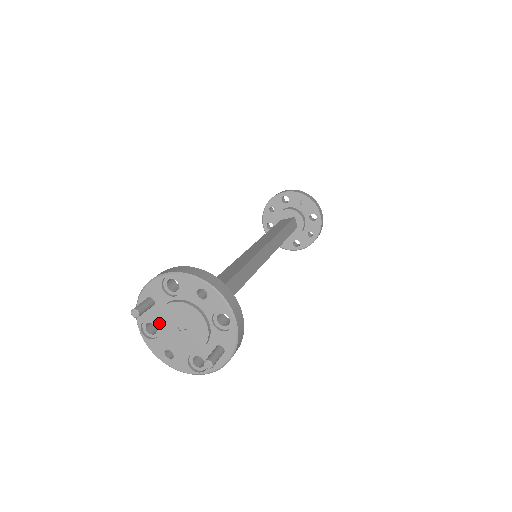
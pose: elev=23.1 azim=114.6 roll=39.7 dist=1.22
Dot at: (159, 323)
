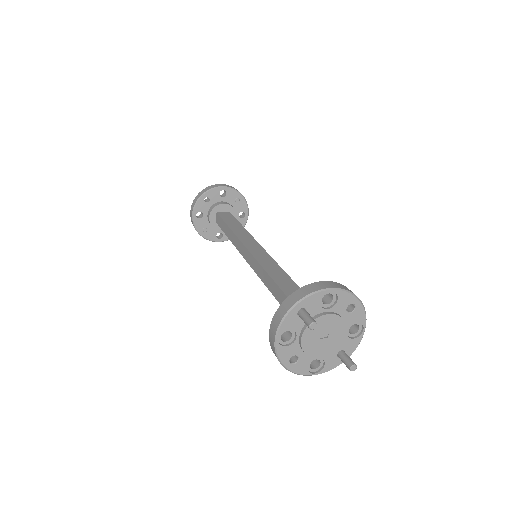
Dot at: (305, 332)
